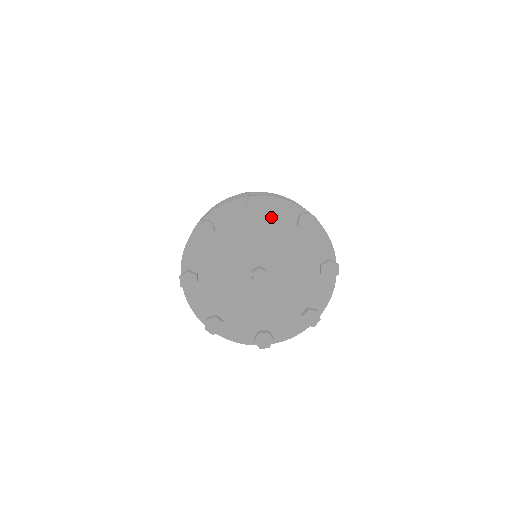
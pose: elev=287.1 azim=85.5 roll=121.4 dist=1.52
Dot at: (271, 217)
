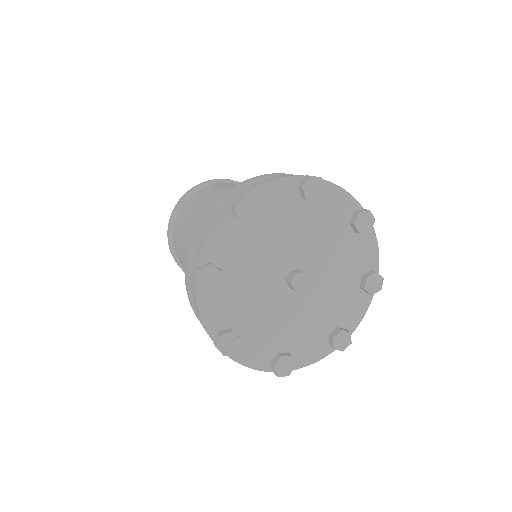
Dot at: (270, 210)
